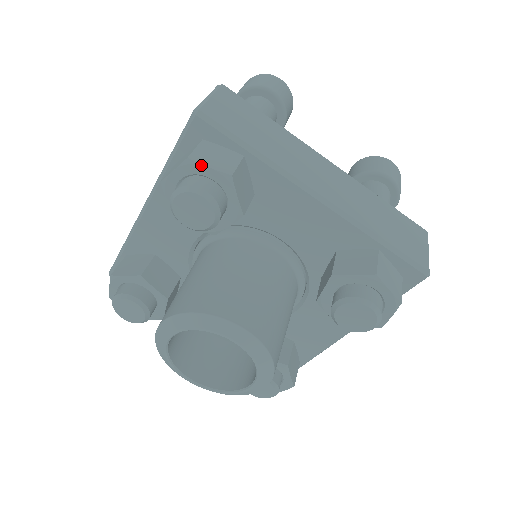
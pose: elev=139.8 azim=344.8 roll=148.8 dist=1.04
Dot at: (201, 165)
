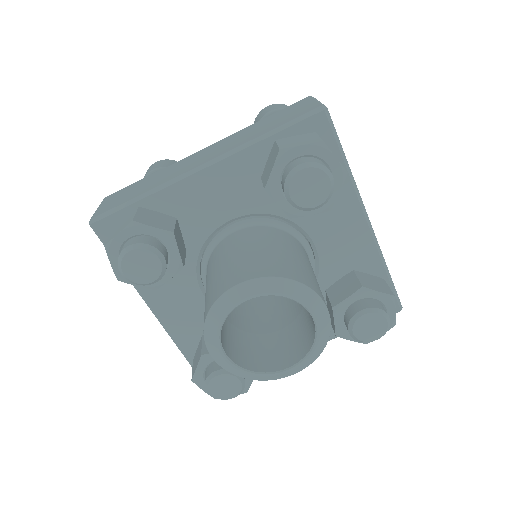
Dot at: (113, 239)
